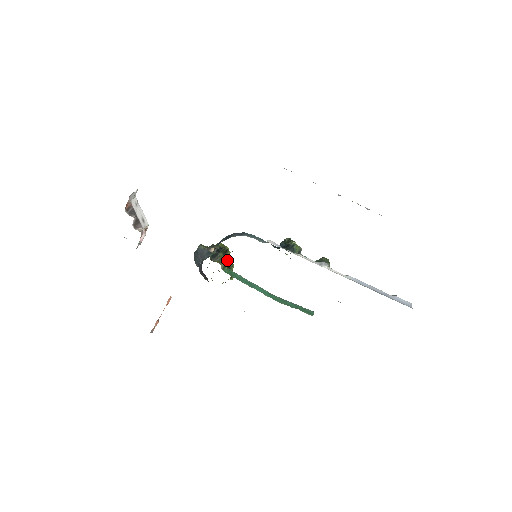
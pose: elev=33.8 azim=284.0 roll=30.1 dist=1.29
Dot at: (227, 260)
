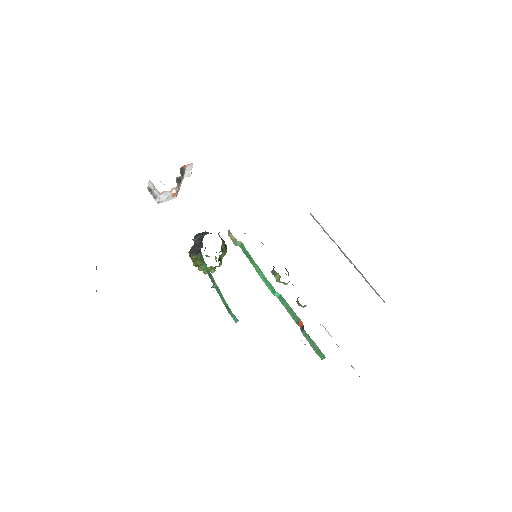
Dot at: (224, 251)
